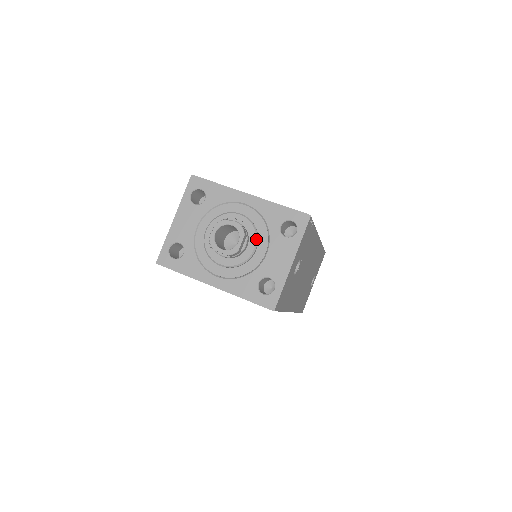
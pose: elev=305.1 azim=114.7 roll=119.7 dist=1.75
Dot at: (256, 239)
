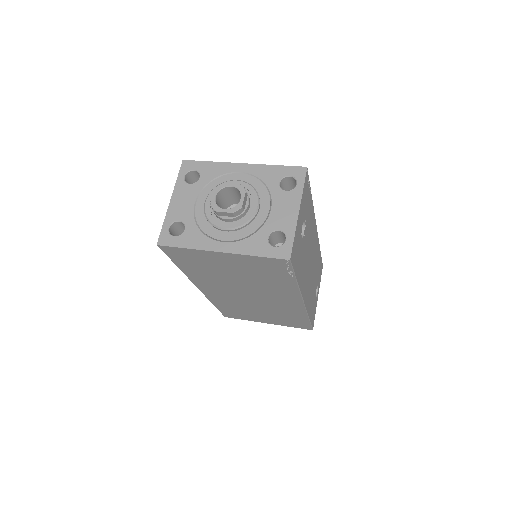
Dot at: (257, 197)
